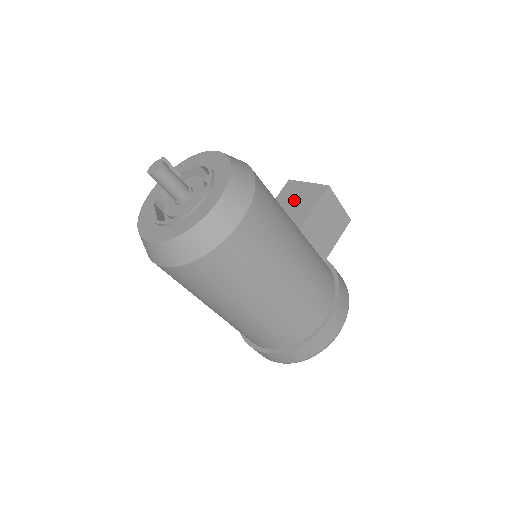
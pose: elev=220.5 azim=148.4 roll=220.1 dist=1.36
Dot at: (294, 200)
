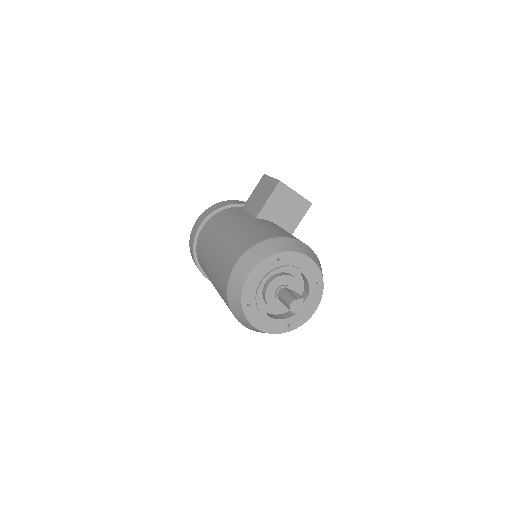
Dot at: (285, 208)
